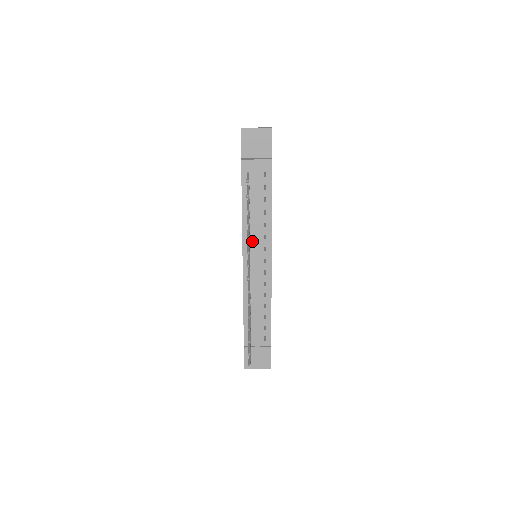
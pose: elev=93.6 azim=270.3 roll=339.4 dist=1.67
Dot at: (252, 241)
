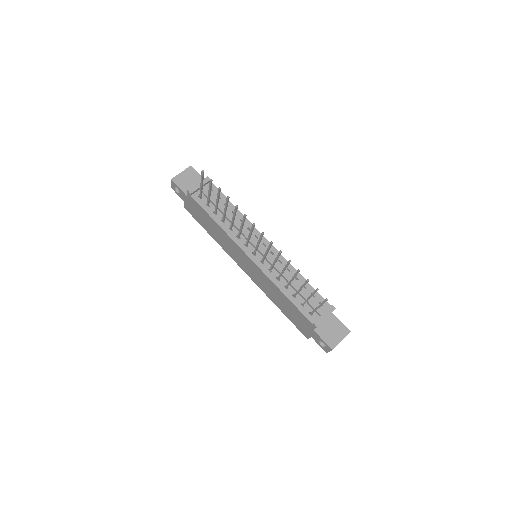
Dot at: (243, 239)
